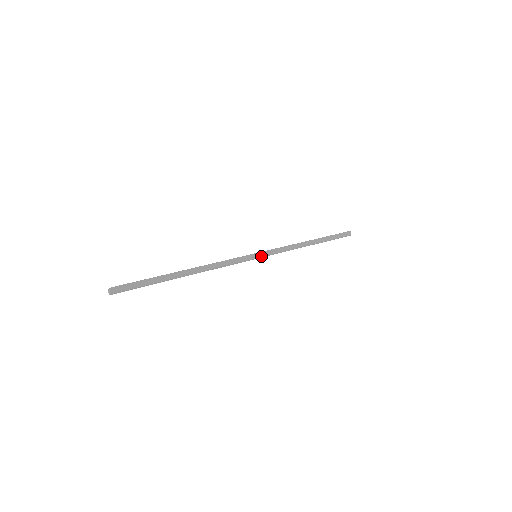
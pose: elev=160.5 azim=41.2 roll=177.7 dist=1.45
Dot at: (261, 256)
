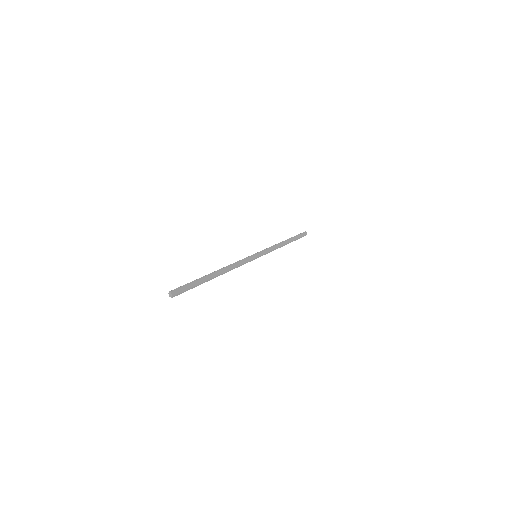
Dot at: (259, 255)
